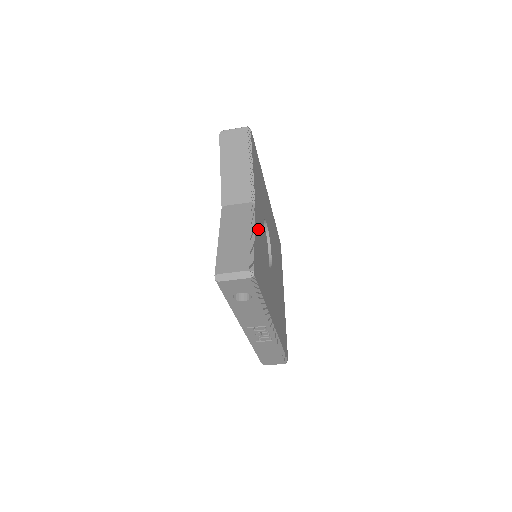
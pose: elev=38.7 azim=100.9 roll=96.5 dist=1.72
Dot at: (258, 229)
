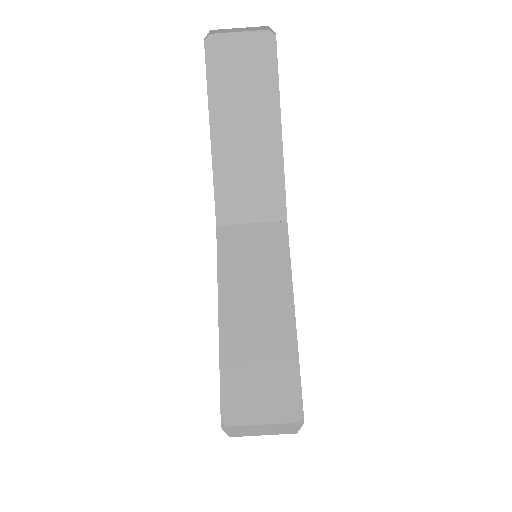
Dot at: occluded
